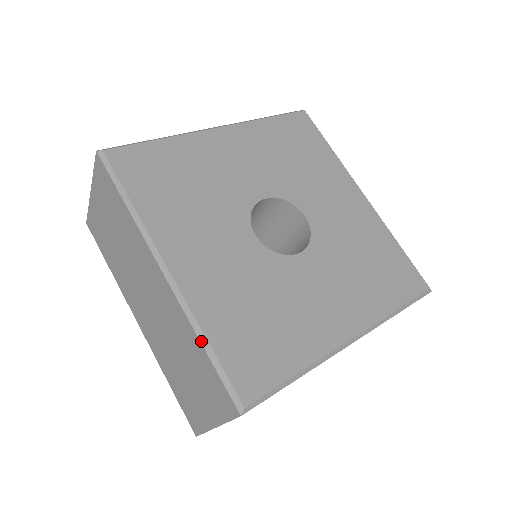
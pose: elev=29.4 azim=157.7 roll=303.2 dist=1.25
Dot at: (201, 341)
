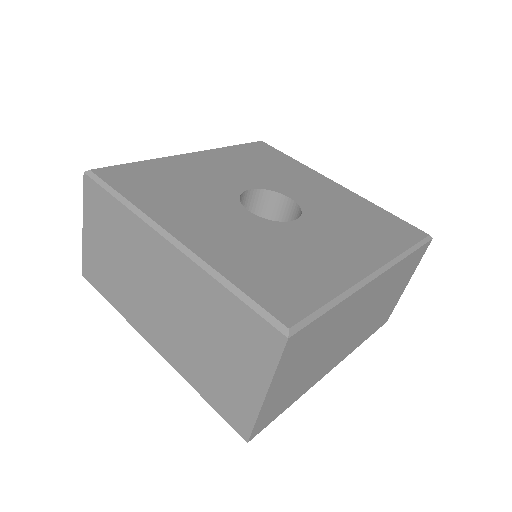
Dot at: (224, 285)
